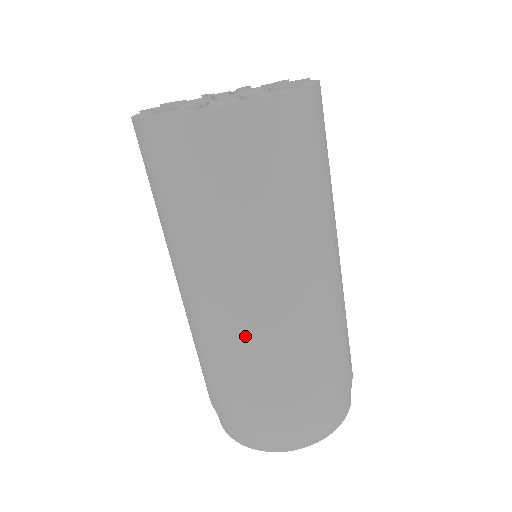
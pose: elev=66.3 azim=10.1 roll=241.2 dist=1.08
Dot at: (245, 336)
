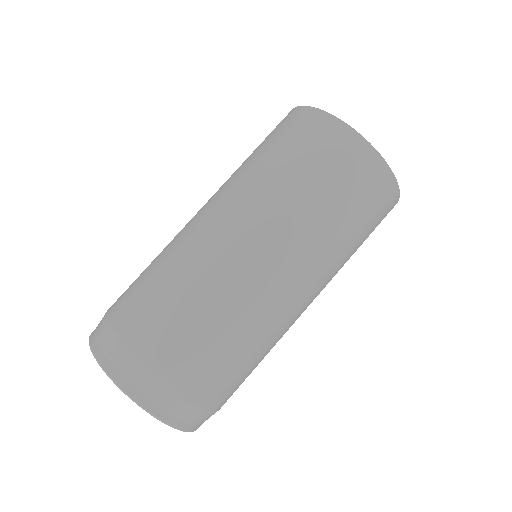
Dot at: (187, 239)
